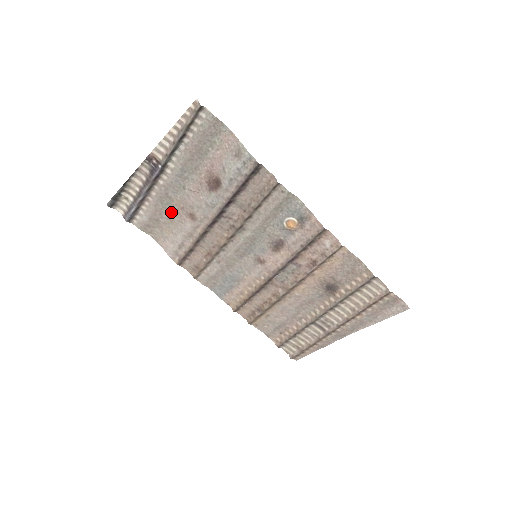
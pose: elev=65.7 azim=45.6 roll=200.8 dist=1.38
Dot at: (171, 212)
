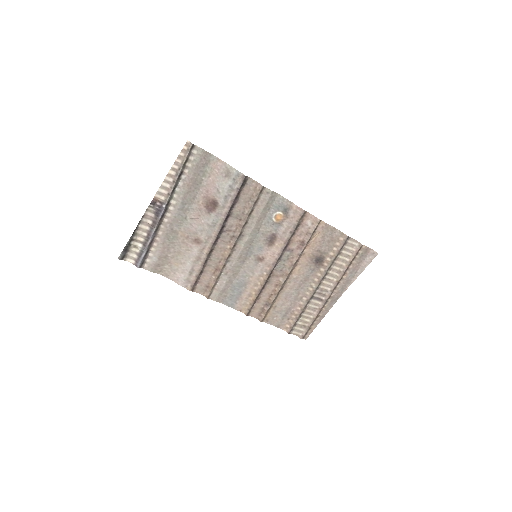
Dot at: (177, 245)
